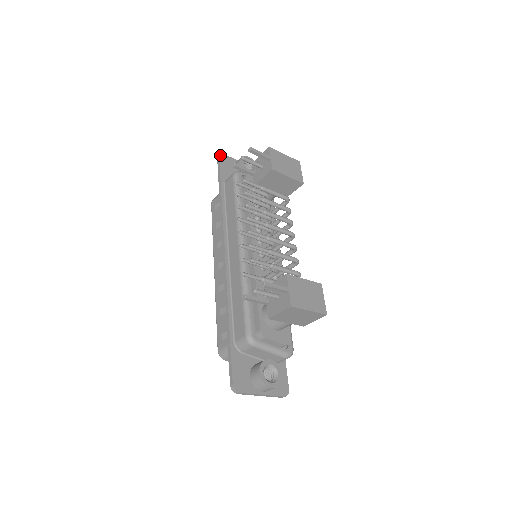
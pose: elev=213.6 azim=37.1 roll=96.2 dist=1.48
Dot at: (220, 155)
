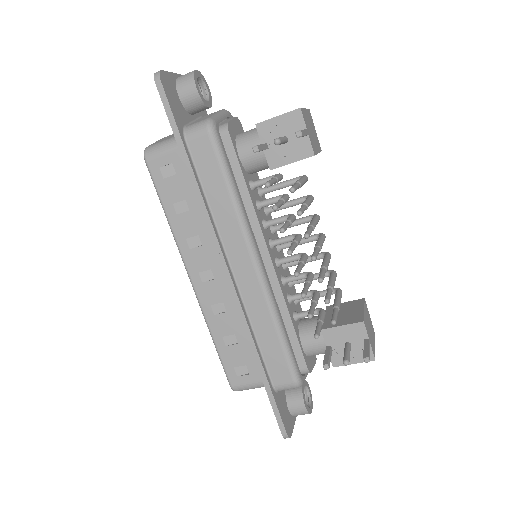
Dot at: (160, 76)
